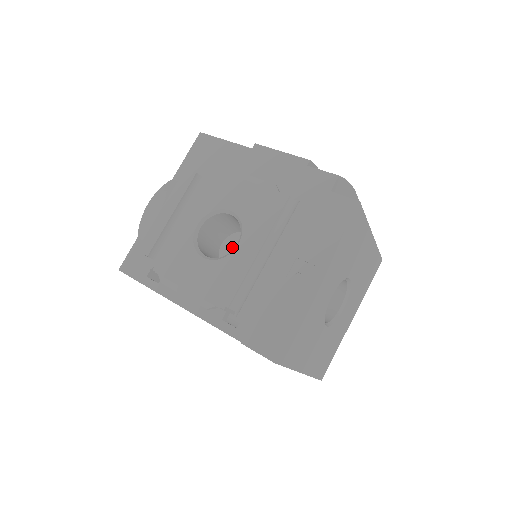
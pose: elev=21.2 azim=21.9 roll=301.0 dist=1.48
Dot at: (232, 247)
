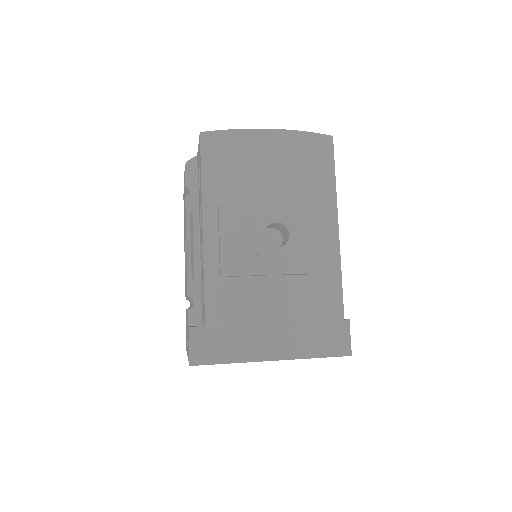
Dot at: occluded
